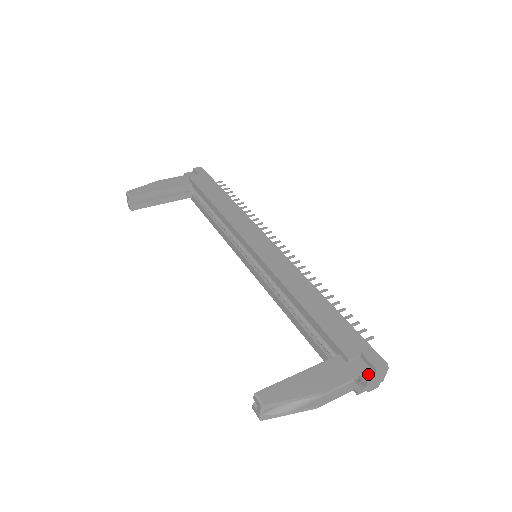
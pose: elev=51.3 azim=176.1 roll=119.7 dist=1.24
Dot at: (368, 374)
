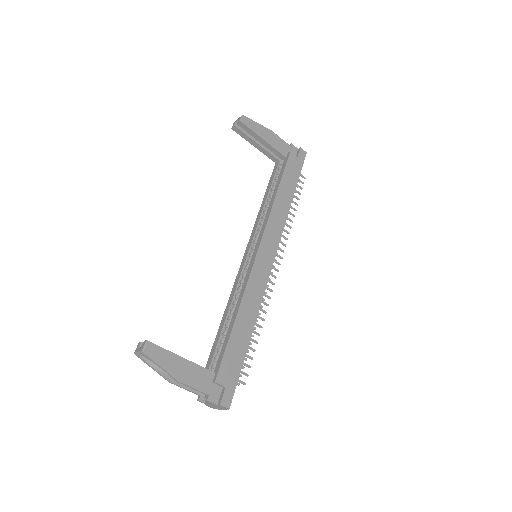
Dot at: (214, 401)
